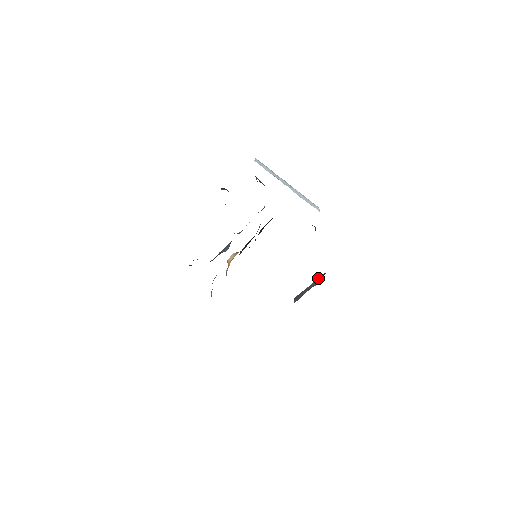
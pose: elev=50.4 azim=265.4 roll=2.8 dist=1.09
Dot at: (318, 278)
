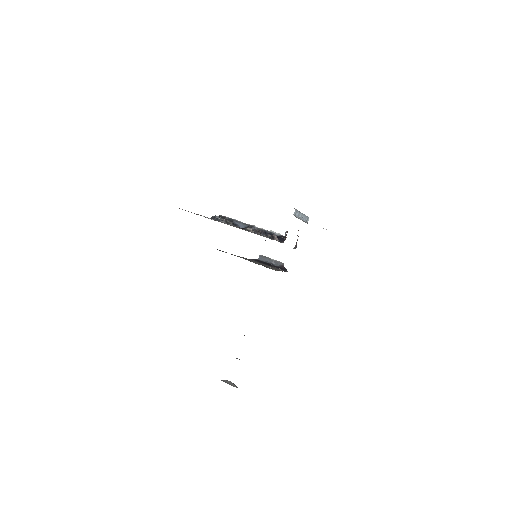
Dot at: (279, 262)
